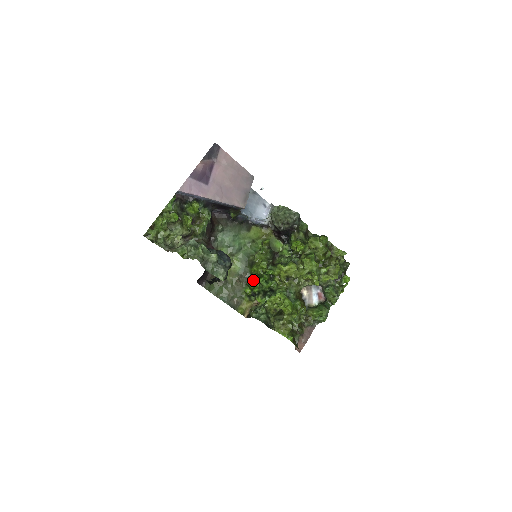
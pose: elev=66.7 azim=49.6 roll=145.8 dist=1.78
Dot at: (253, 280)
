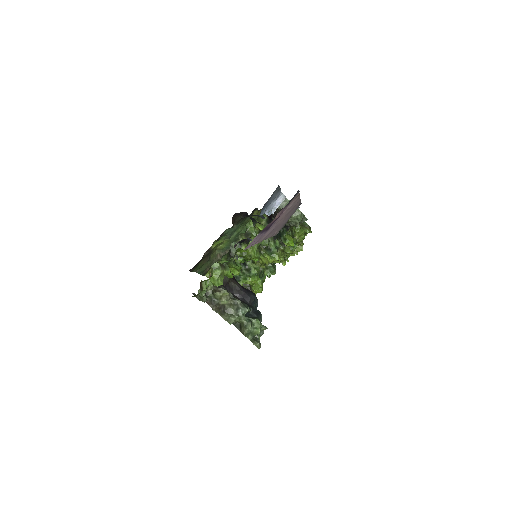
Dot at: occluded
